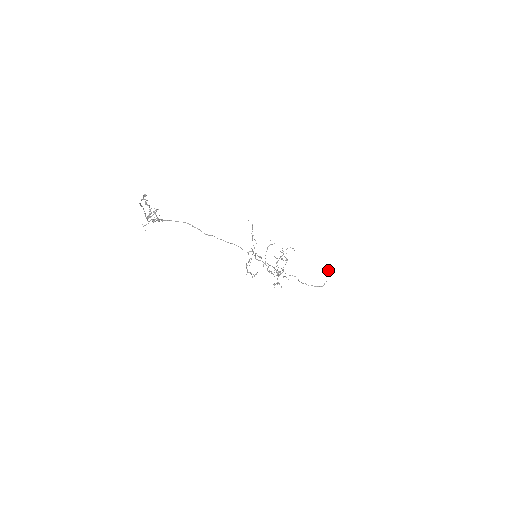
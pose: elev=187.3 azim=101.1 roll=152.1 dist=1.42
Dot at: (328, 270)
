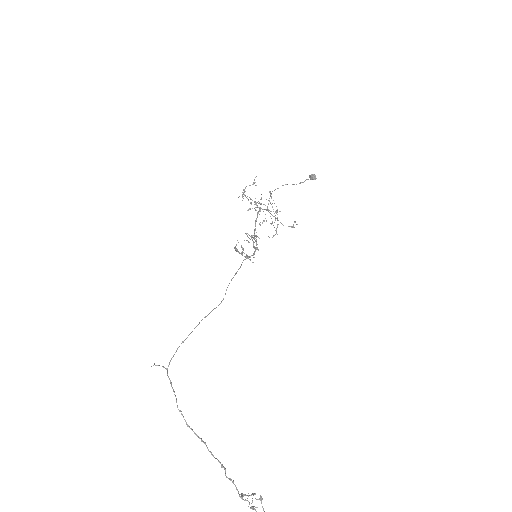
Dot at: (311, 176)
